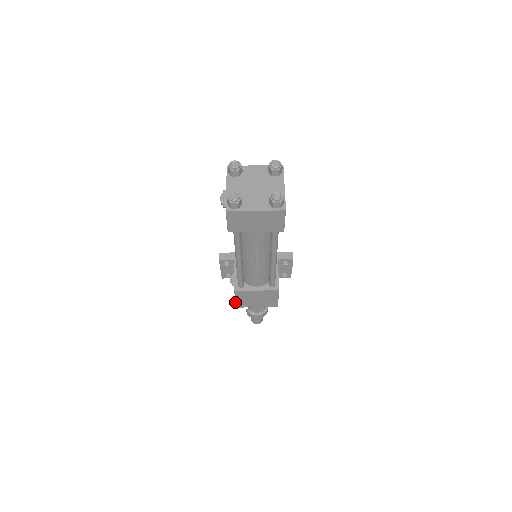
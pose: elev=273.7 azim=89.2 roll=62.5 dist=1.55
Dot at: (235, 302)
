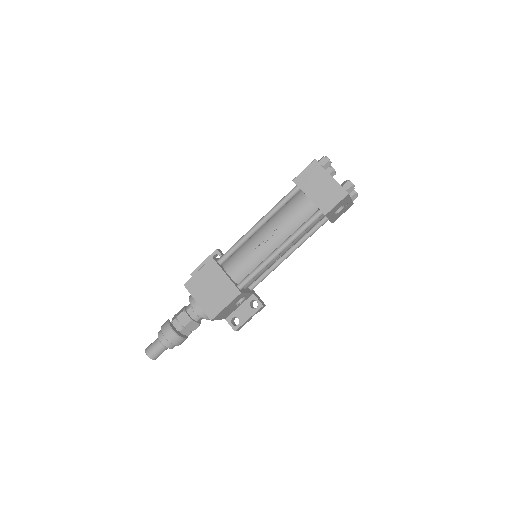
Dot at: (192, 276)
